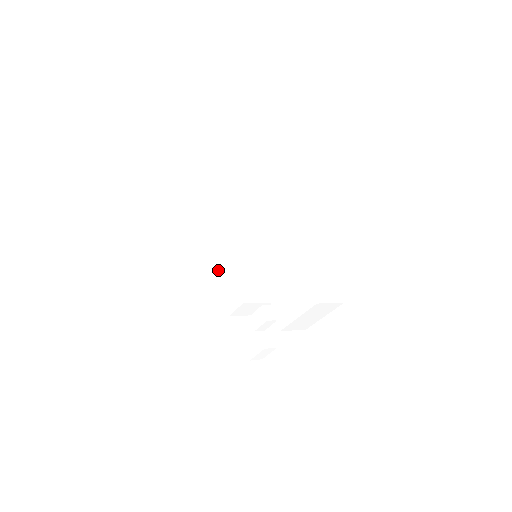
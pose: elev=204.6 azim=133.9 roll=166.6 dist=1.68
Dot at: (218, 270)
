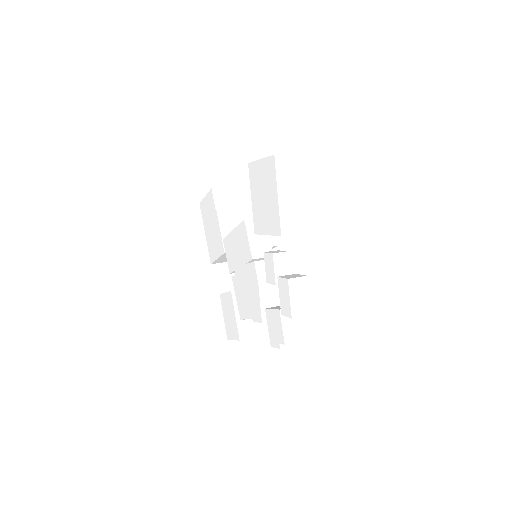
Dot at: (245, 319)
